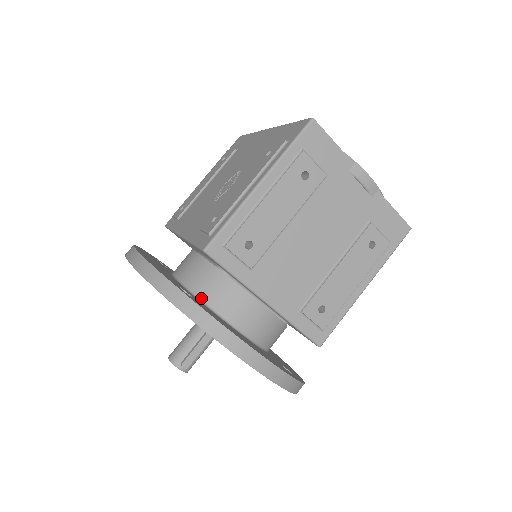
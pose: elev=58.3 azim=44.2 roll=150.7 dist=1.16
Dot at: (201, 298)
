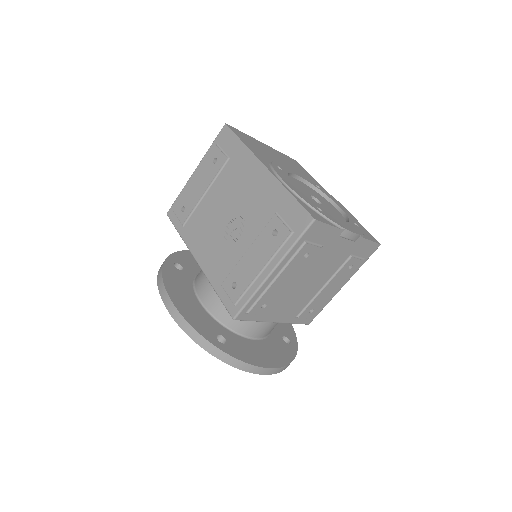
Dot at: (228, 327)
